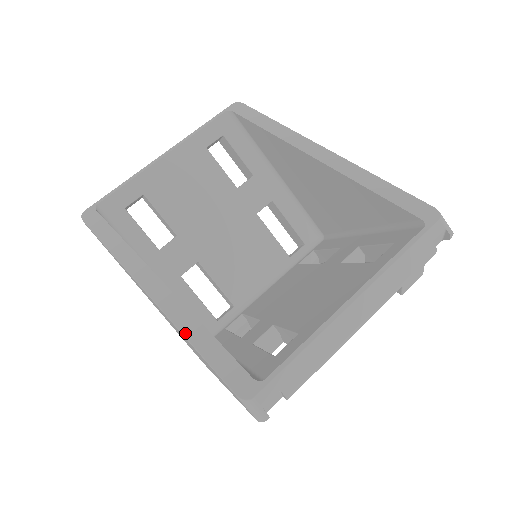
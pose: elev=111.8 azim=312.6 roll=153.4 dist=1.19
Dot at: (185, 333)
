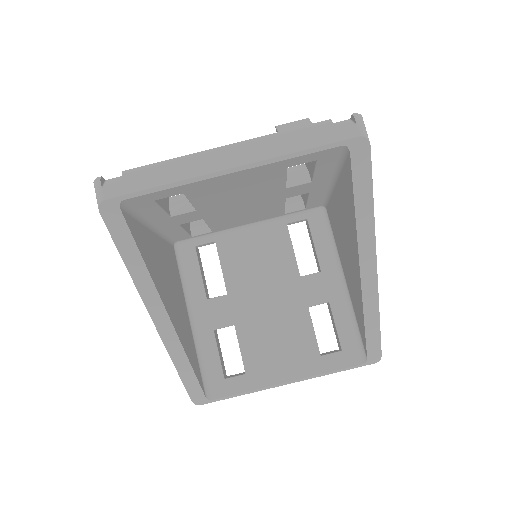
Dot at: (175, 363)
